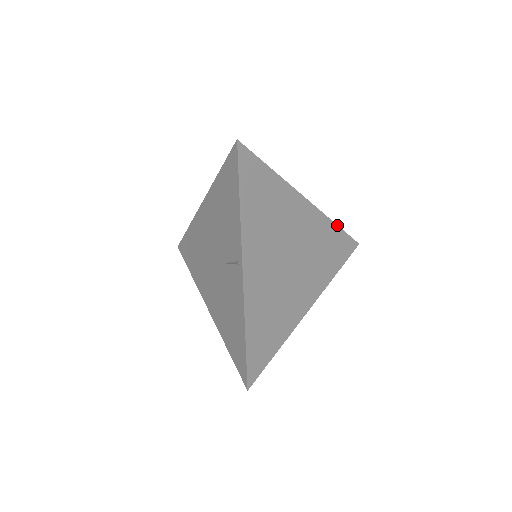
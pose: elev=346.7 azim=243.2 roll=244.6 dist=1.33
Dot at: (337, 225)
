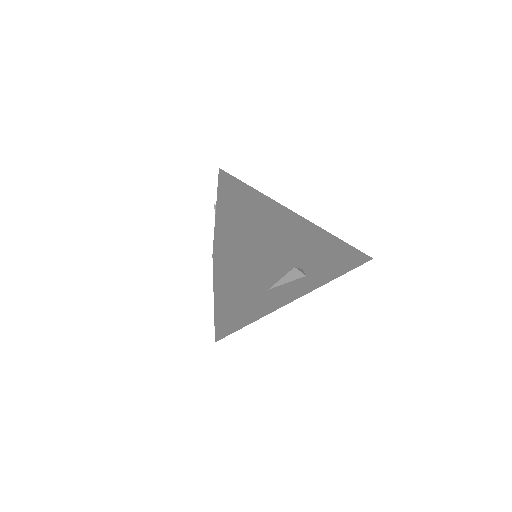
Dot at: (334, 236)
